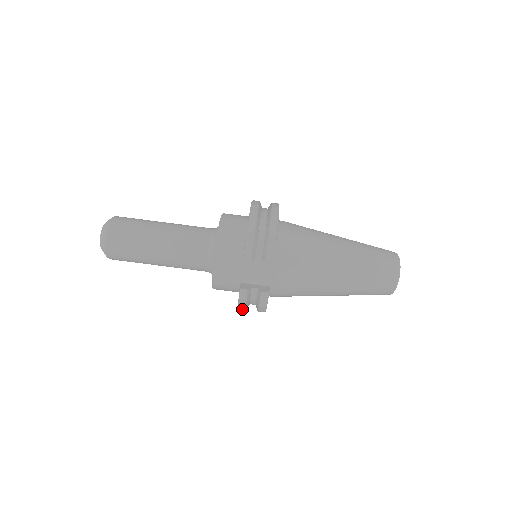
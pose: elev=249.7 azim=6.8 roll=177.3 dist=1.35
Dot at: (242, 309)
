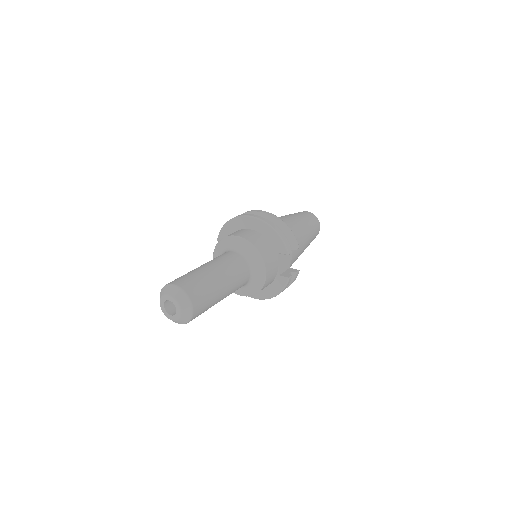
Dot at: (274, 296)
